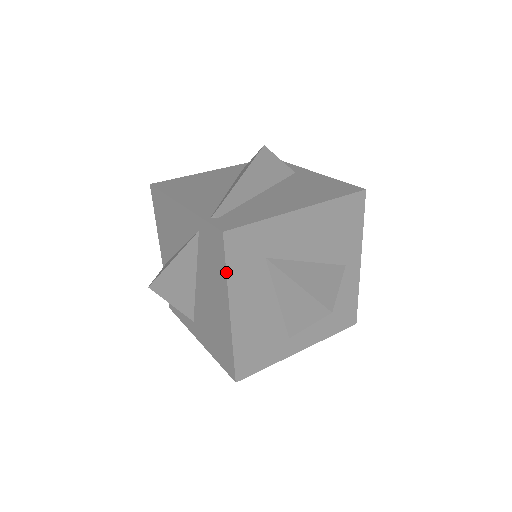
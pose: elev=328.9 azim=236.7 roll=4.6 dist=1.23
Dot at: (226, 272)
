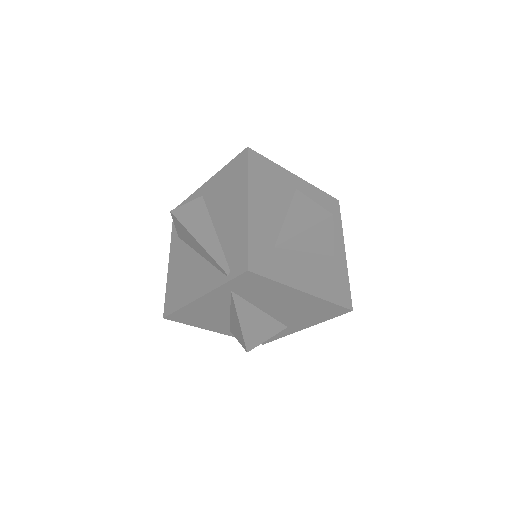
Dot at: (276, 282)
